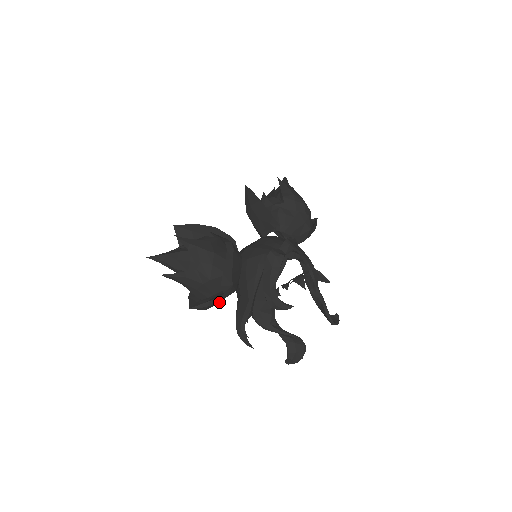
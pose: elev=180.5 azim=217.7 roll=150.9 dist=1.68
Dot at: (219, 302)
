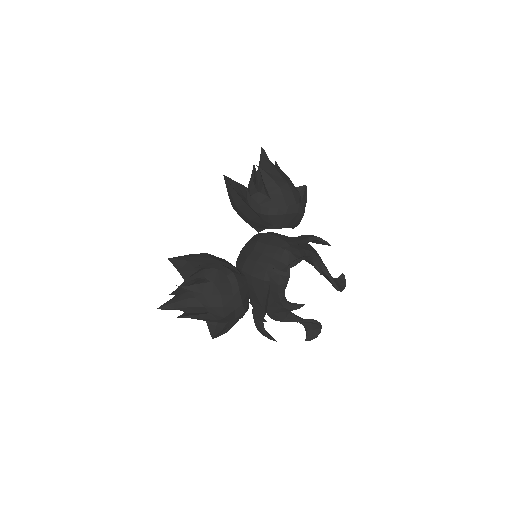
Dot at: occluded
